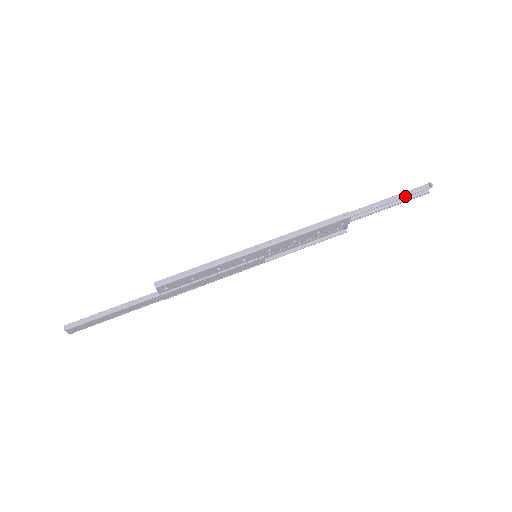
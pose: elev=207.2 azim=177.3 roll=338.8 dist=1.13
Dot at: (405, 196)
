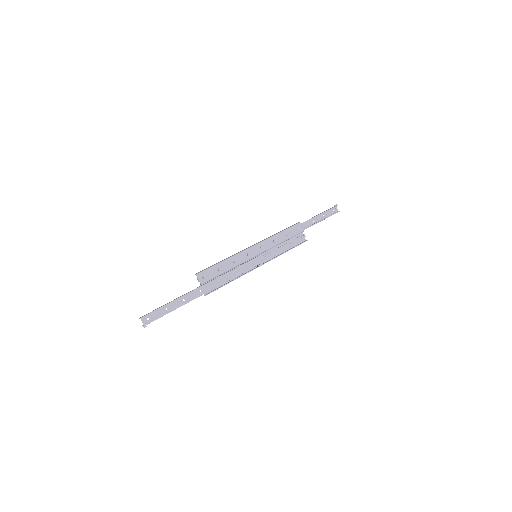
Dot at: (325, 211)
